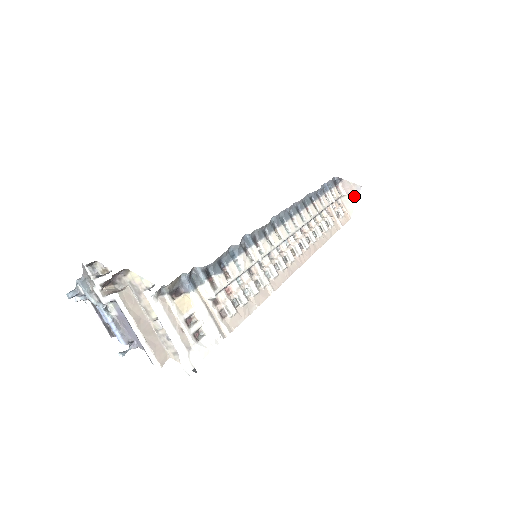
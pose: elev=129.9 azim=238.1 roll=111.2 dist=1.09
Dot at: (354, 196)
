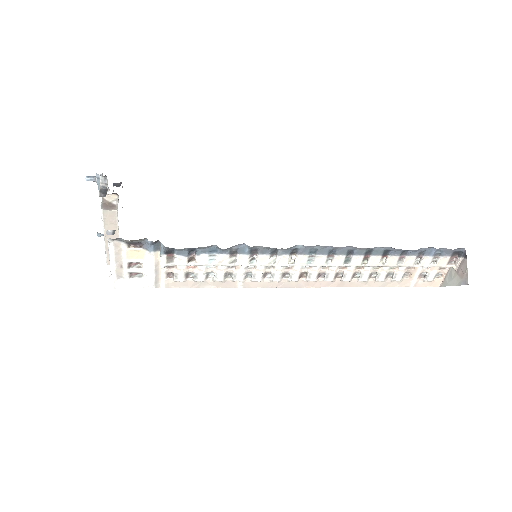
Dot at: (458, 280)
